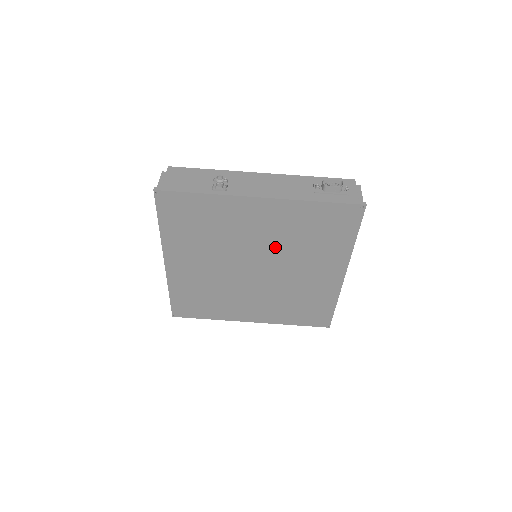
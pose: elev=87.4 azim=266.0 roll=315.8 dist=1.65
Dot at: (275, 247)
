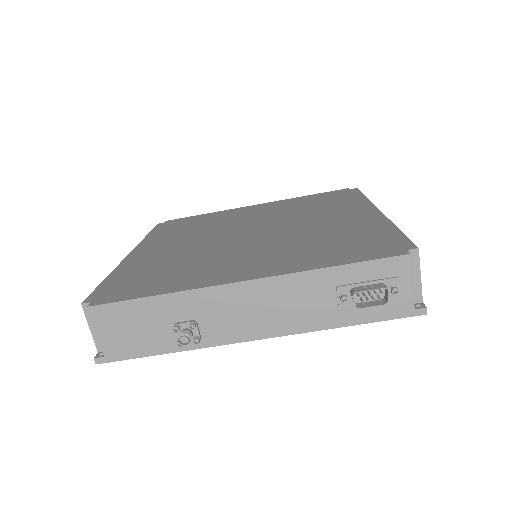
Dot at: occluded
